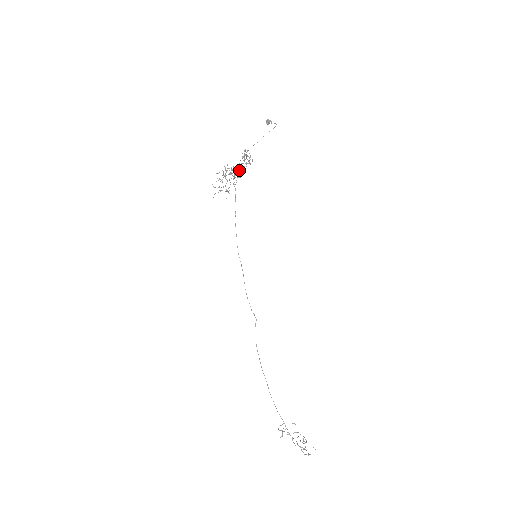
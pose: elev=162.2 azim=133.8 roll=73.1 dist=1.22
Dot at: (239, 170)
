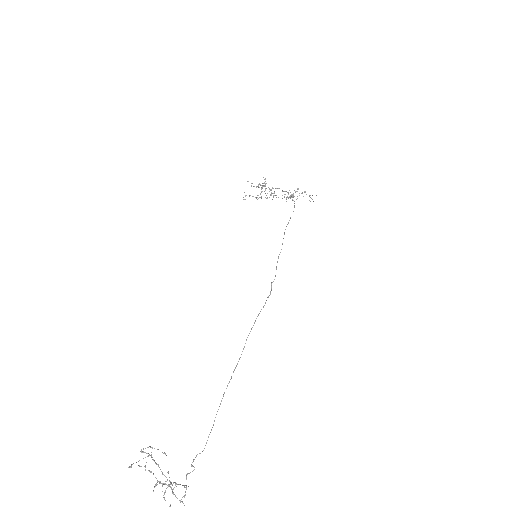
Dot at: (276, 195)
